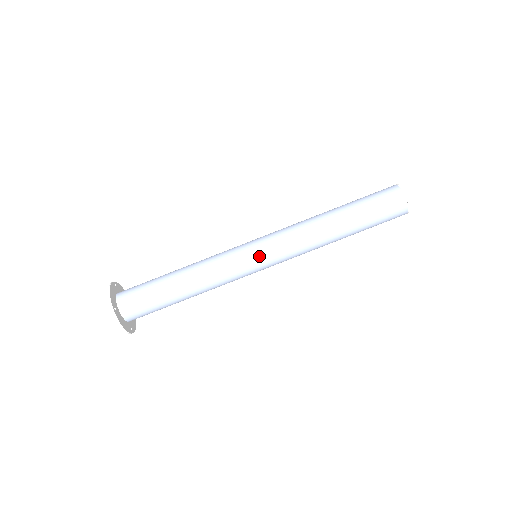
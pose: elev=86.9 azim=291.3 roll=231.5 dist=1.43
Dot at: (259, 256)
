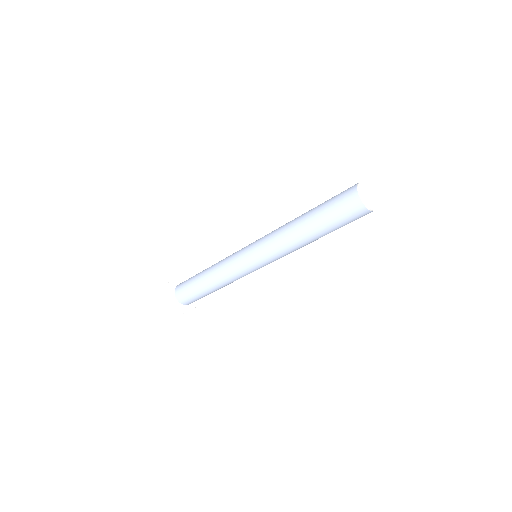
Dot at: (254, 264)
